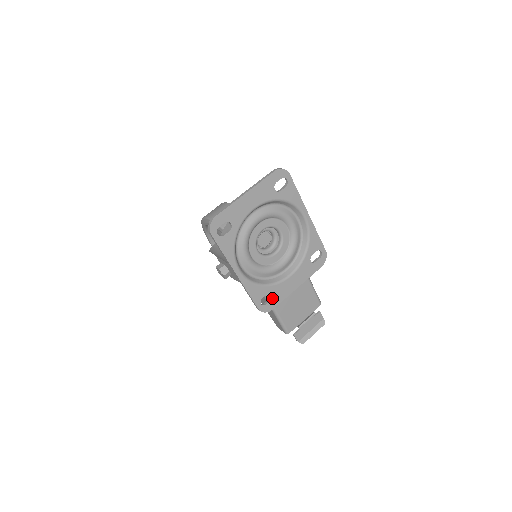
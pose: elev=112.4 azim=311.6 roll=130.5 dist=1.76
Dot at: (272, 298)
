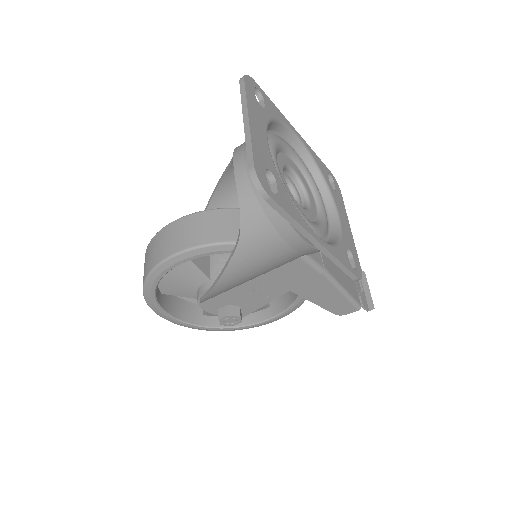
Dot at: (352, 255)
